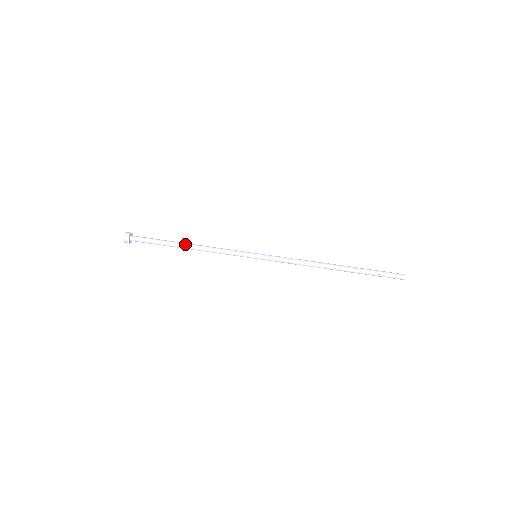
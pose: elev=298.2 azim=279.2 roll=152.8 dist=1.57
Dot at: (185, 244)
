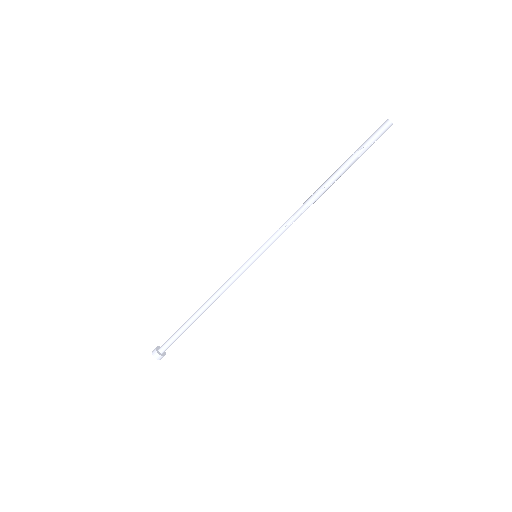
Dot at: (198, 310)
